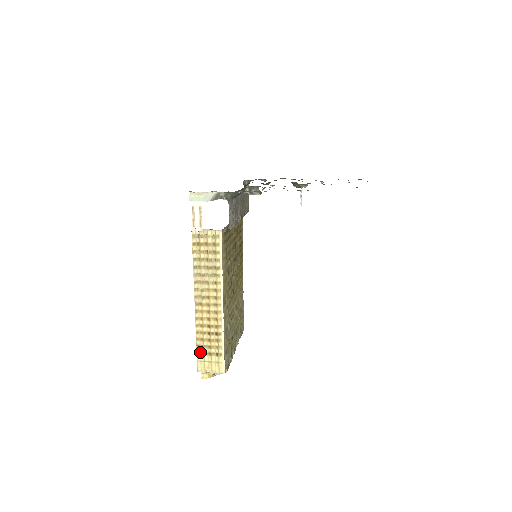
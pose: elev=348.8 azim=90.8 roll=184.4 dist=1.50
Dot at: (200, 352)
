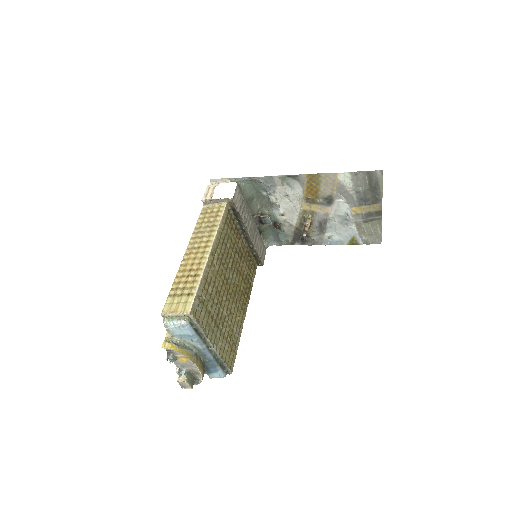
Dot at: (172, 295)
